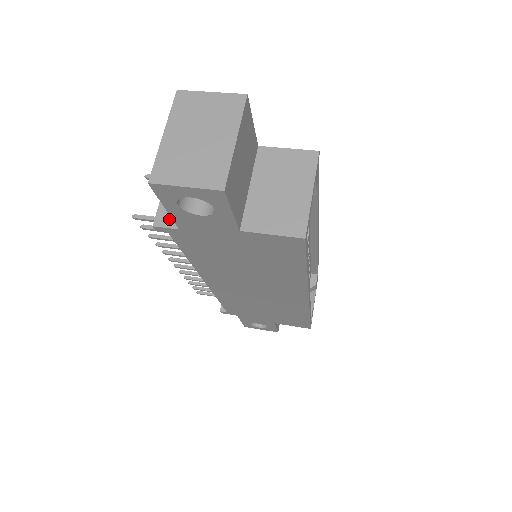
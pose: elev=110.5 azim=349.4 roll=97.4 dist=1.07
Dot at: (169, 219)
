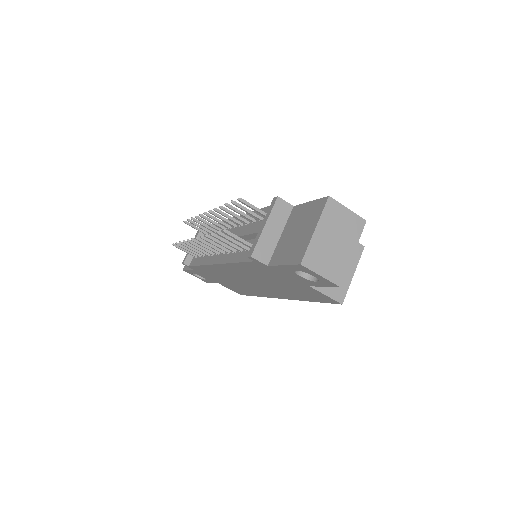
Dot at: (263, 255)
